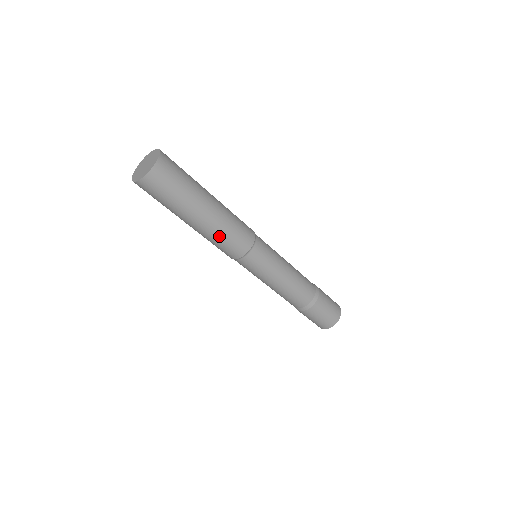
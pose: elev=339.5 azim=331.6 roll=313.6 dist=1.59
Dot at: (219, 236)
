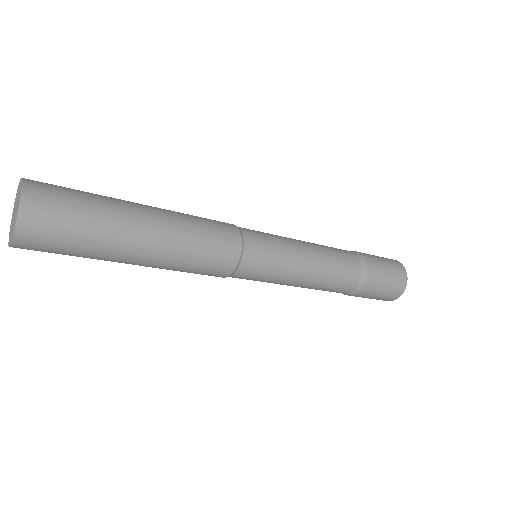
Dot at: (173, 270)
